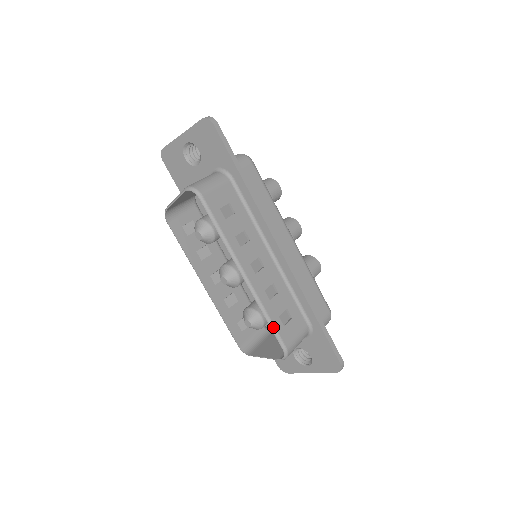
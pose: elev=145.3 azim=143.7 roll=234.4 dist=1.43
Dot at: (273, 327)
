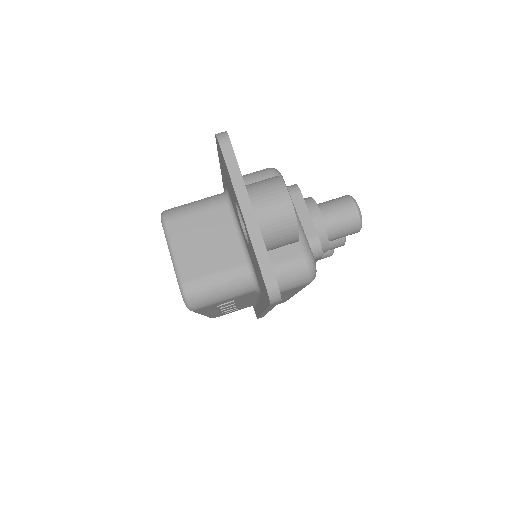
Dot at: occluded
